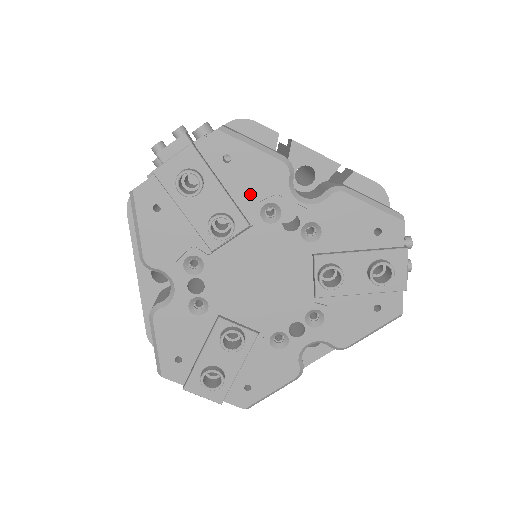
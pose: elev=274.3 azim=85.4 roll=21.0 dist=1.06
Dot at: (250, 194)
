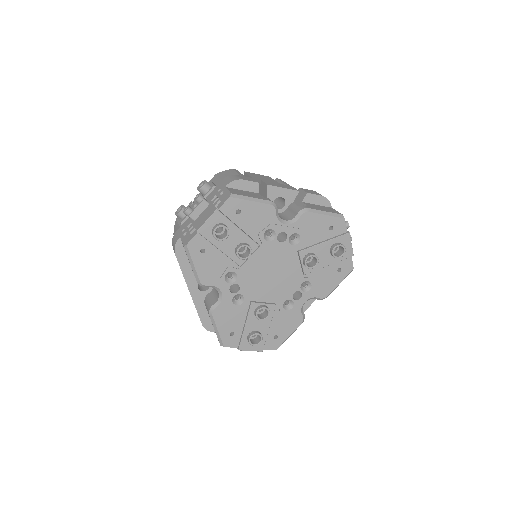
Dot at: (256, 228)
